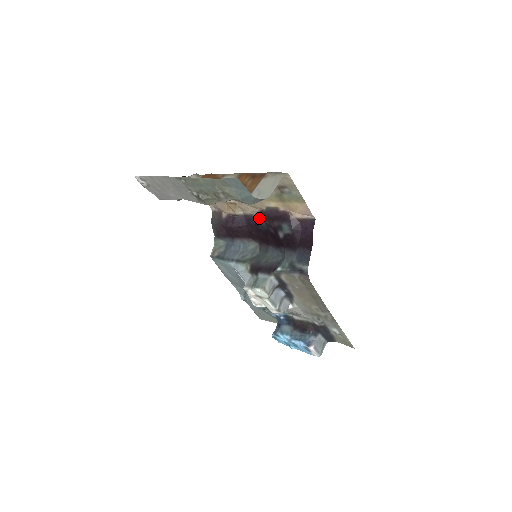
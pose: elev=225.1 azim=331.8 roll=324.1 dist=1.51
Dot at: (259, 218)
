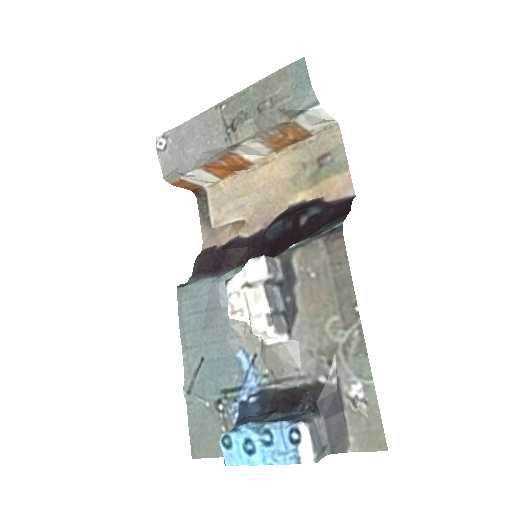
Dot at: (273, 223)
